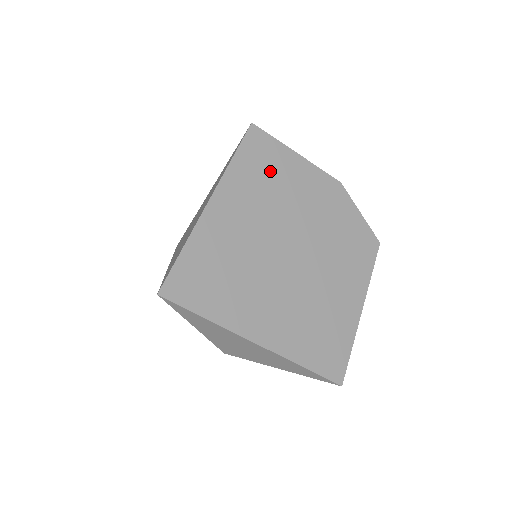
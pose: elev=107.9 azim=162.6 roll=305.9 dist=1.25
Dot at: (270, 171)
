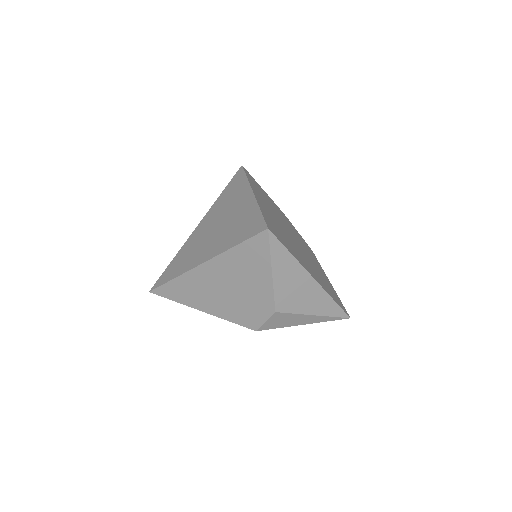
Dot at: (261, 192)
